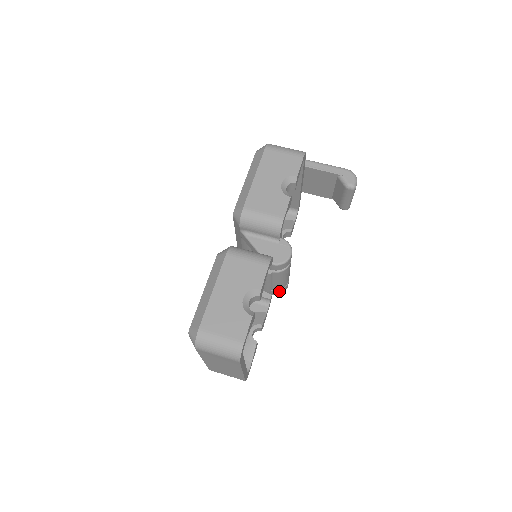
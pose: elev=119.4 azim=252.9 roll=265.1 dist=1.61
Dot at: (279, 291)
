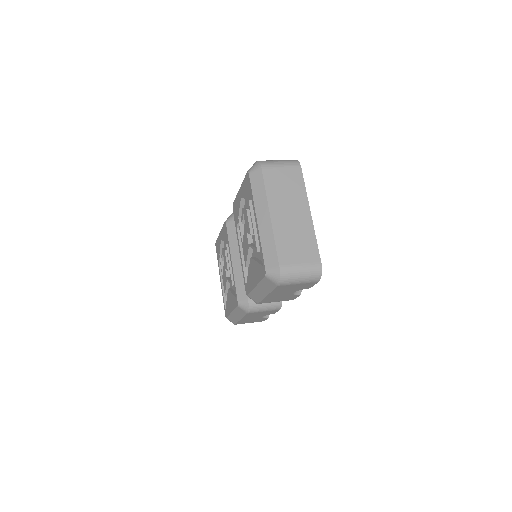
Dot at: occluded
